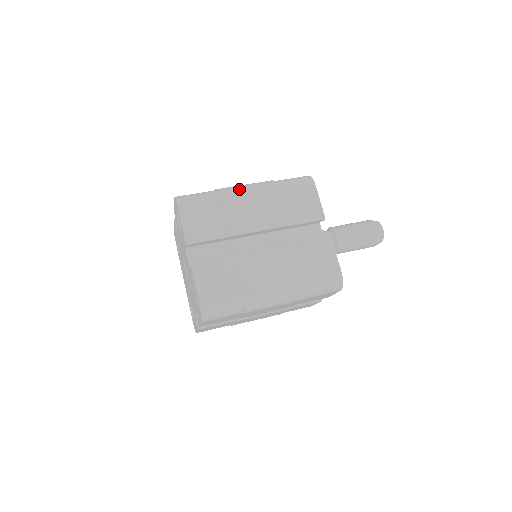
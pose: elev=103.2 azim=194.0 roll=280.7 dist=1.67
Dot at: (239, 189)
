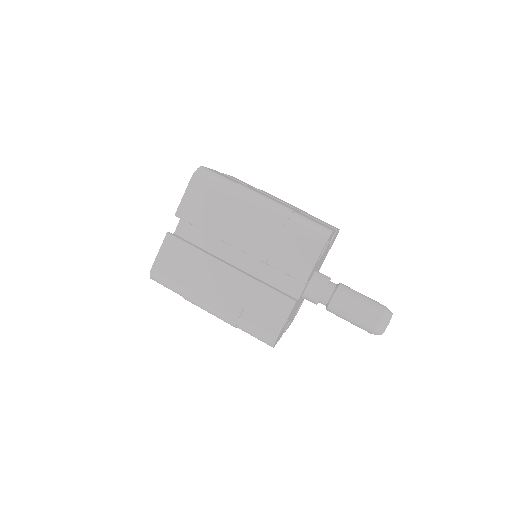
Dot at: (252, 200)
